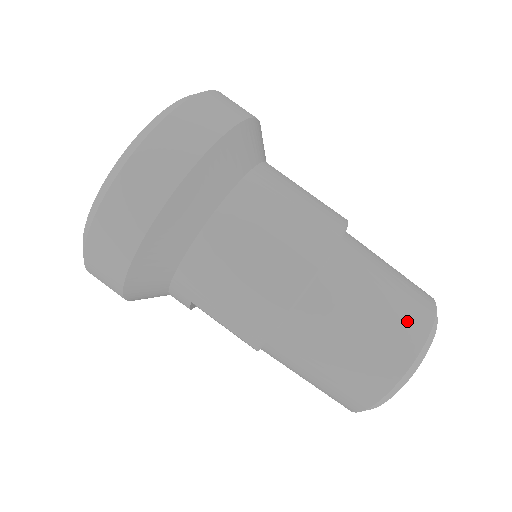
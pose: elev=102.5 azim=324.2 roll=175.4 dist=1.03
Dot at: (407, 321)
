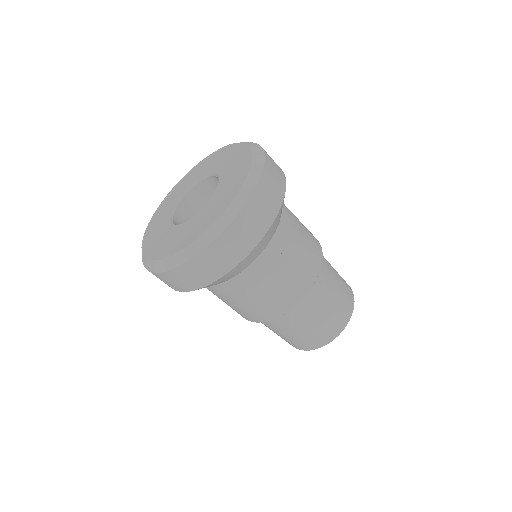
Dot at: occluded
